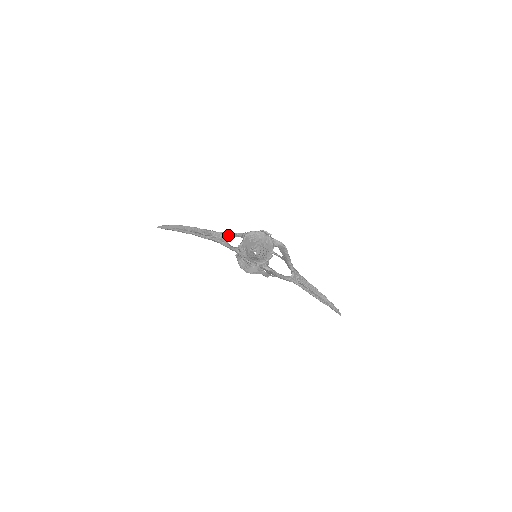
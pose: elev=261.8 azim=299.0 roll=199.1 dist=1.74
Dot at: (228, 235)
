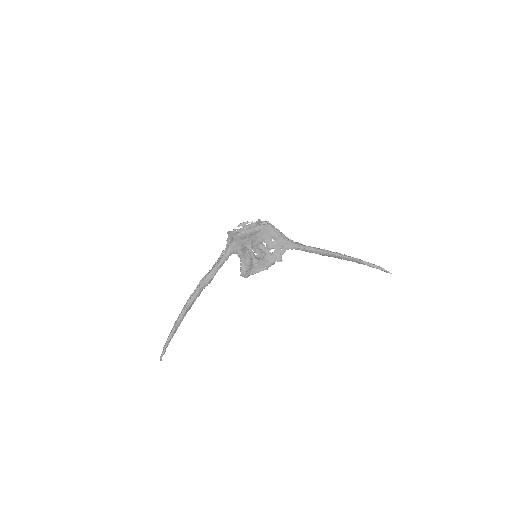
Dot at: (218, 260)
